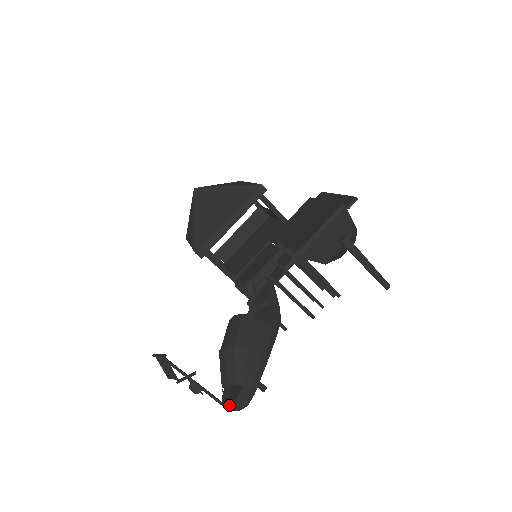
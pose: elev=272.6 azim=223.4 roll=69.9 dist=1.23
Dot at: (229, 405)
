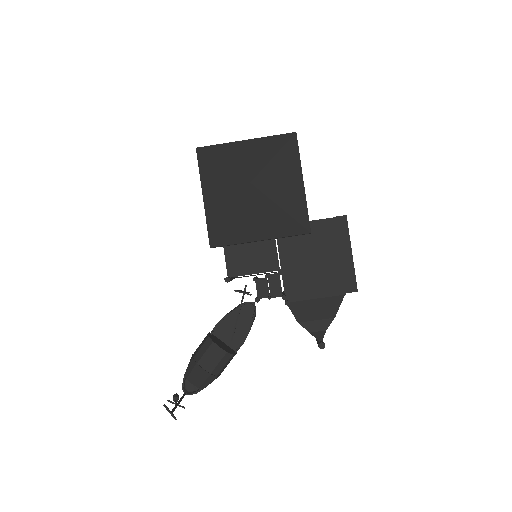
Dot at: occluded
